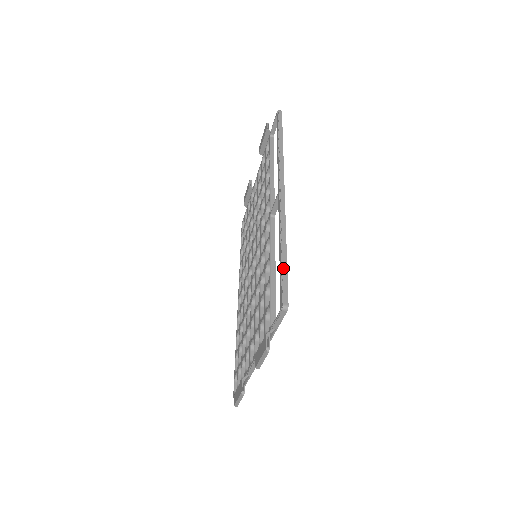
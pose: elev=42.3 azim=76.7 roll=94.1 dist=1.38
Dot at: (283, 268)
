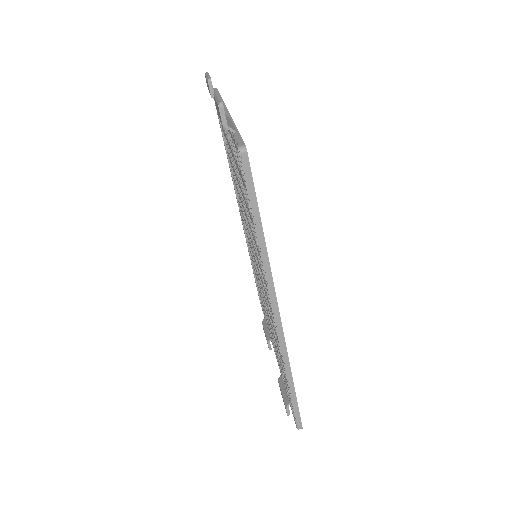
Dot at: occluded
